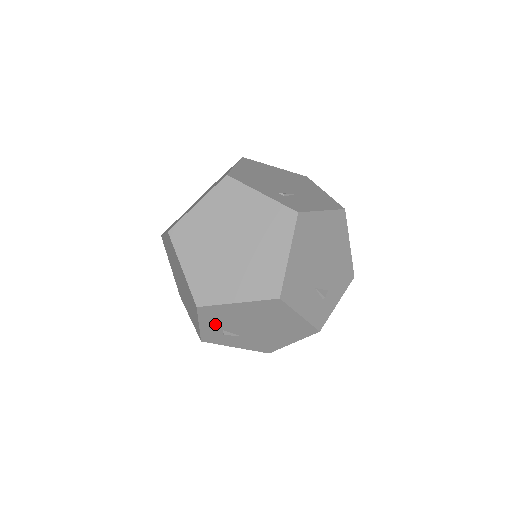
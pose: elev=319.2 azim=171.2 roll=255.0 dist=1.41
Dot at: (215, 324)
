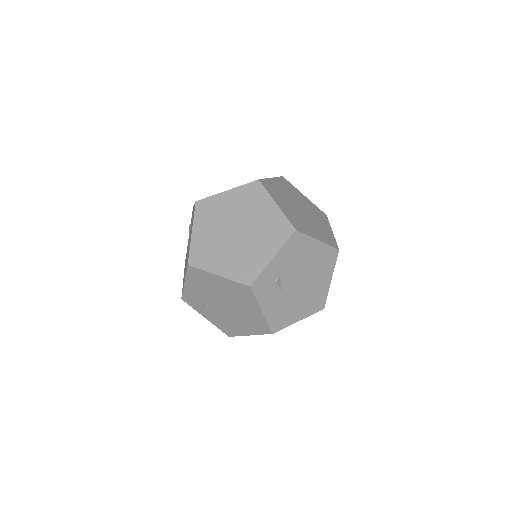
Dot at: (283, 262)
